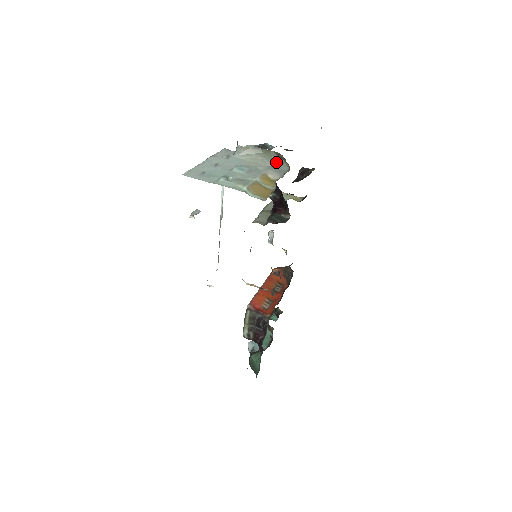
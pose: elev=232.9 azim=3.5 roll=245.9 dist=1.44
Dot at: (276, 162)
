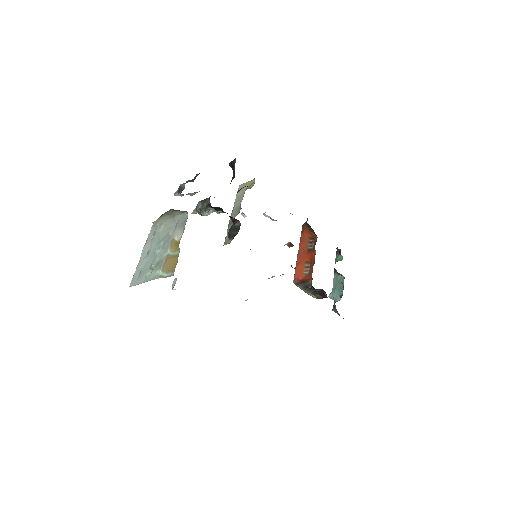
Dot at: (178, 216)
